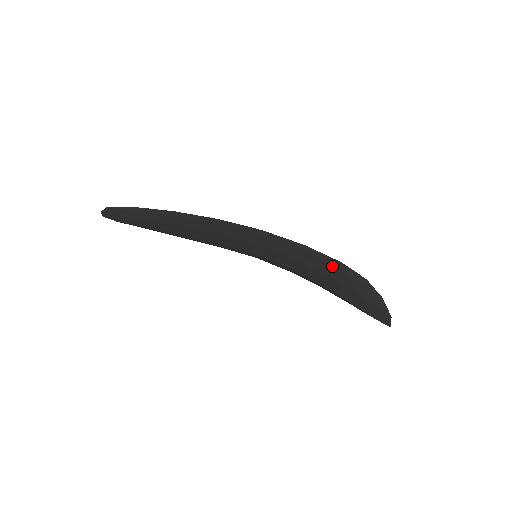
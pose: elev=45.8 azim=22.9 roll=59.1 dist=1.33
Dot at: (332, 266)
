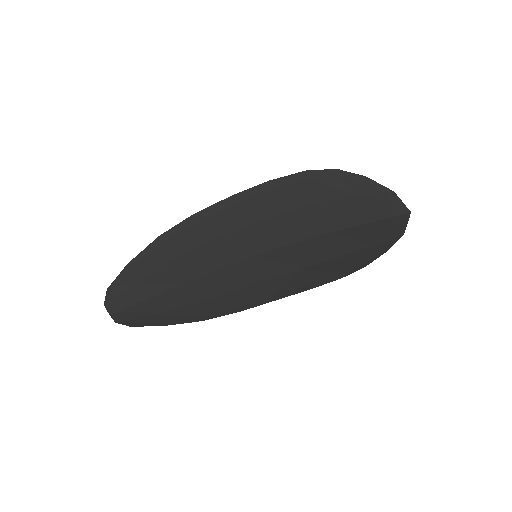
Dot at: (305, 184)
